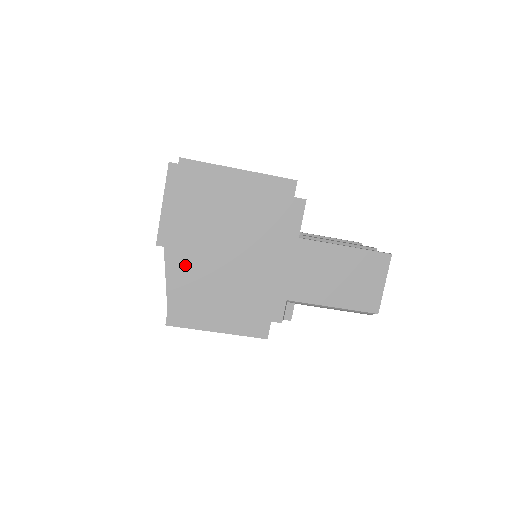
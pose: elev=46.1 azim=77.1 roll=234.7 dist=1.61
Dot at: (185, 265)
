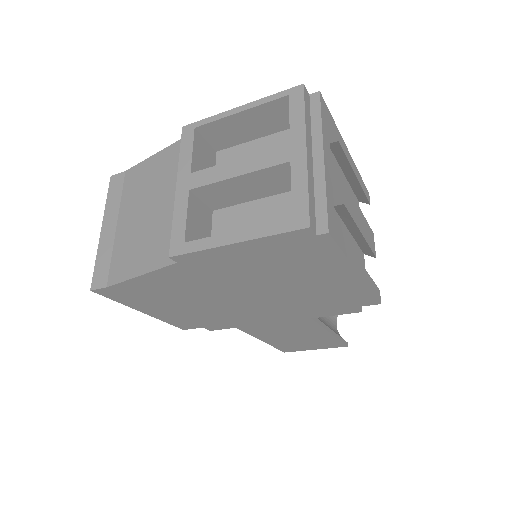
Dot at: (180, 280)
